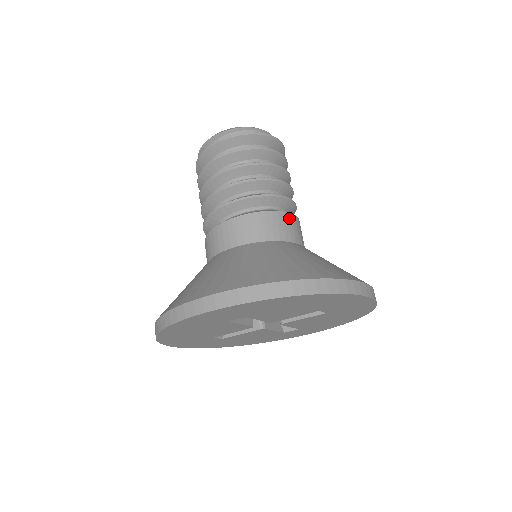
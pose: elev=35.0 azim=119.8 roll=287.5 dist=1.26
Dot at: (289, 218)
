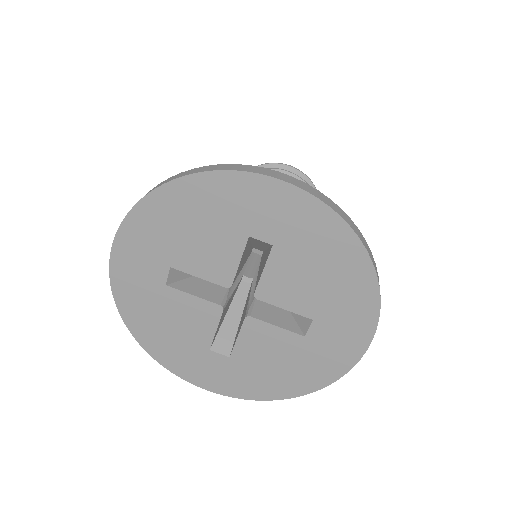
Dot at: occluded
